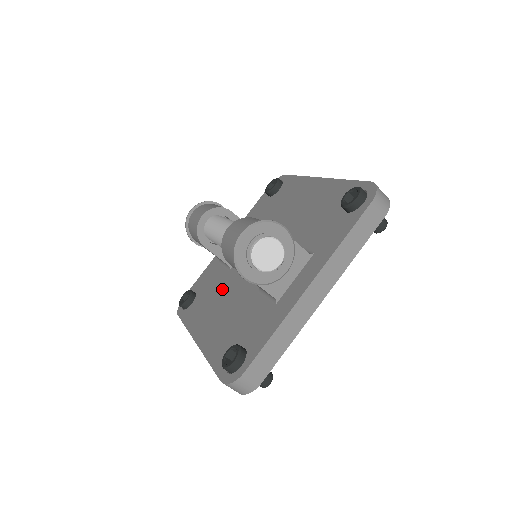
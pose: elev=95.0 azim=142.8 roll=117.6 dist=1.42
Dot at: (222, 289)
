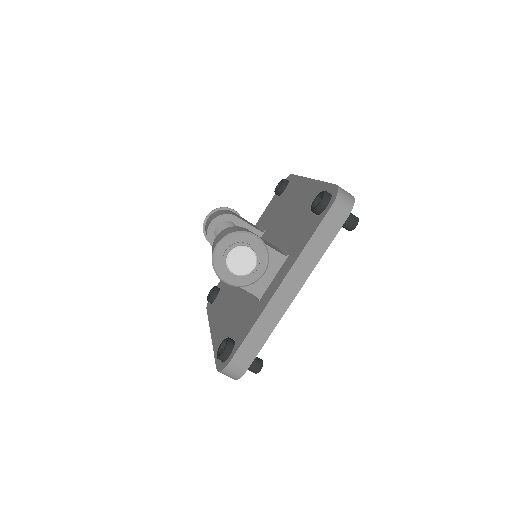
Dot at: occluded
